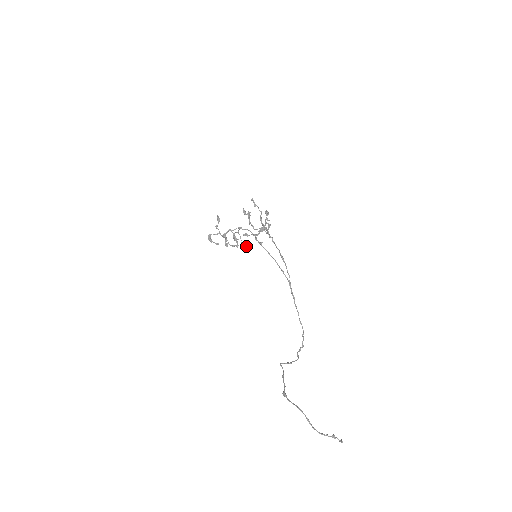
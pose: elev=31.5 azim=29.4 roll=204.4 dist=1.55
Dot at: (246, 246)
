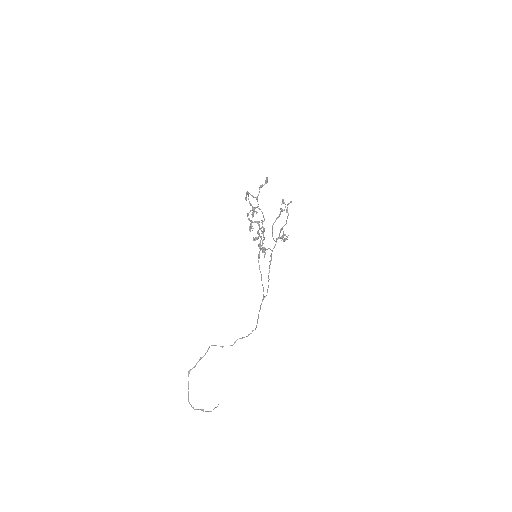
Dot at: (258, 238)
